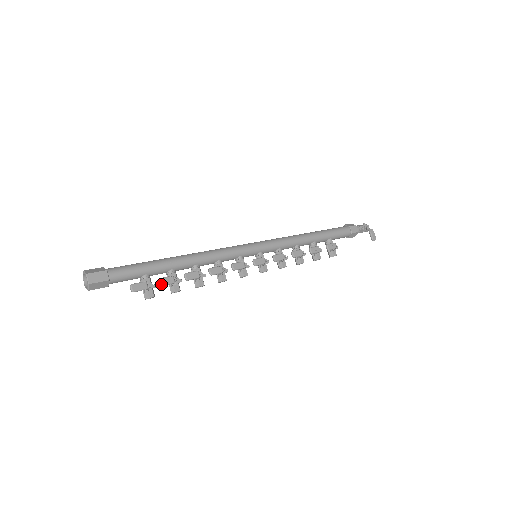
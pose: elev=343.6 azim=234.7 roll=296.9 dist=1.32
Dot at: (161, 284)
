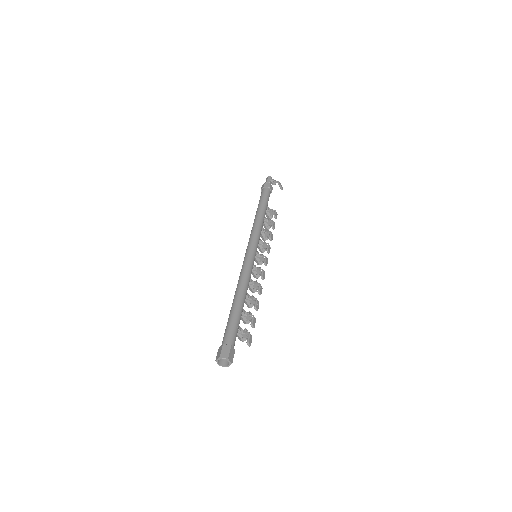
Dot at: (254, 327)
